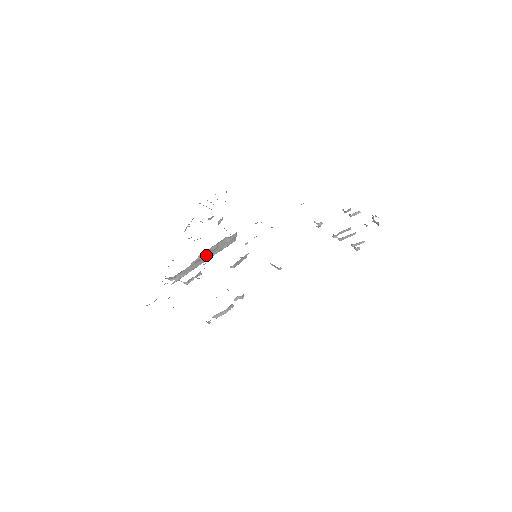
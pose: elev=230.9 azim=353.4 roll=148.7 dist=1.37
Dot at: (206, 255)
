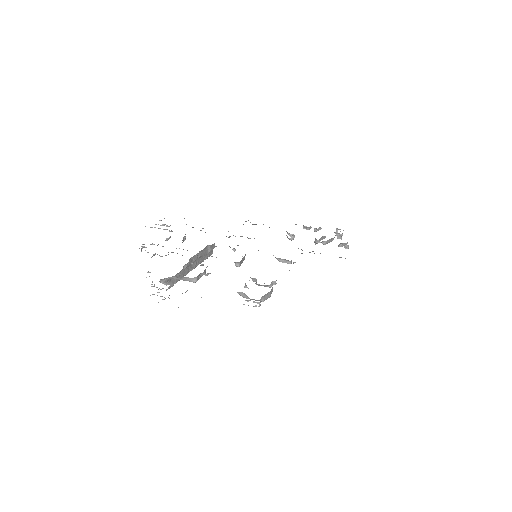
Dot at: (193, 262)
